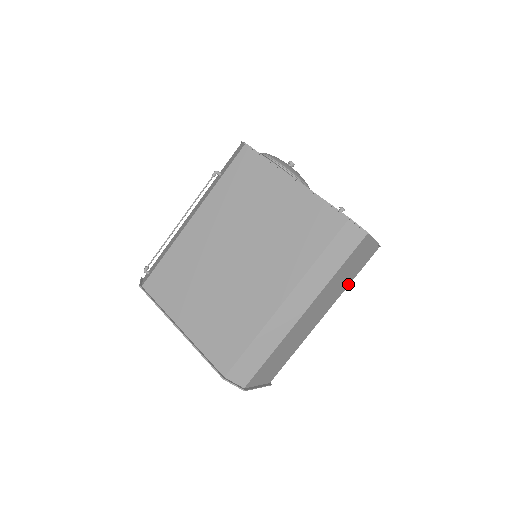
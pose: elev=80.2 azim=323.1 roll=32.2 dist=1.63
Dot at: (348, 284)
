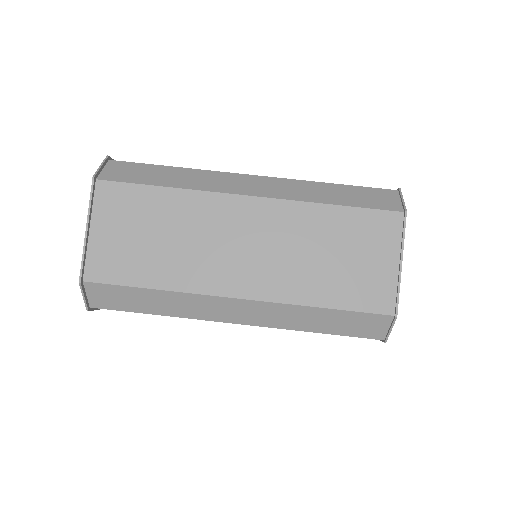
Dot at: (311, 301)
